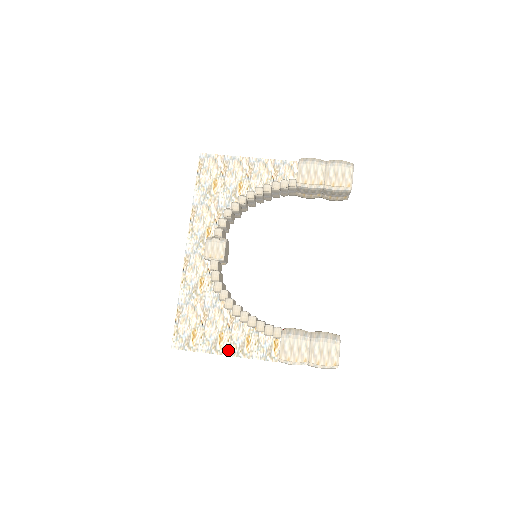
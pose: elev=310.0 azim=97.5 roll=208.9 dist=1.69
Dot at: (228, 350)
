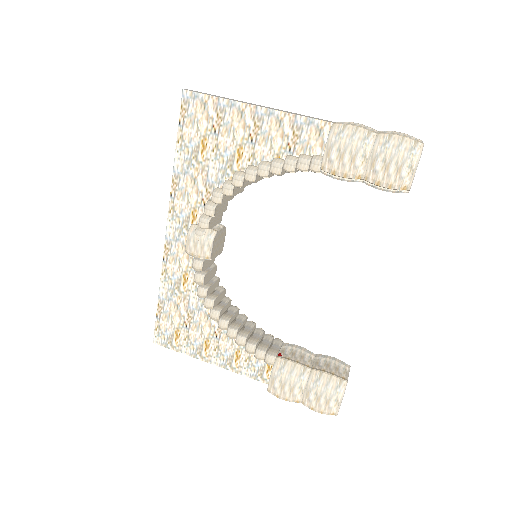
Dot at: (214, 359)
